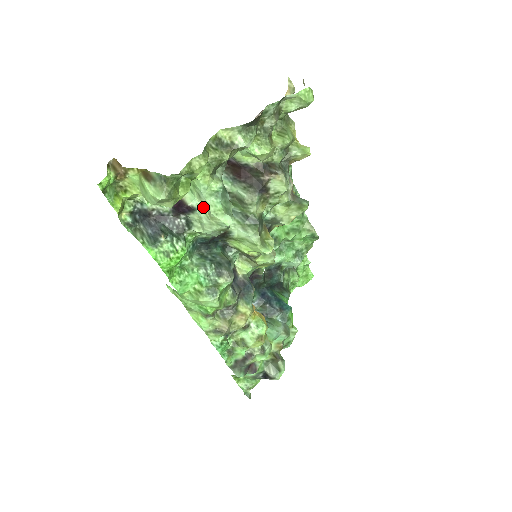
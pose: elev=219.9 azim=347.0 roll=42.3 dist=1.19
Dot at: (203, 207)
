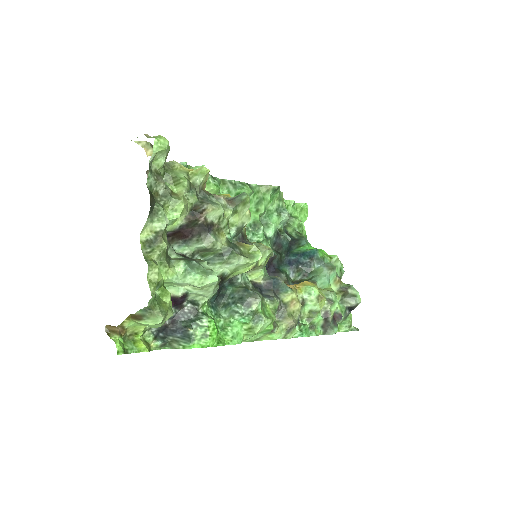
Dot at: (189, 287)
